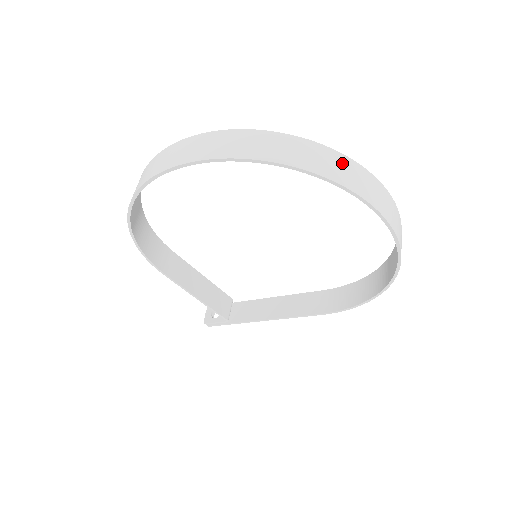
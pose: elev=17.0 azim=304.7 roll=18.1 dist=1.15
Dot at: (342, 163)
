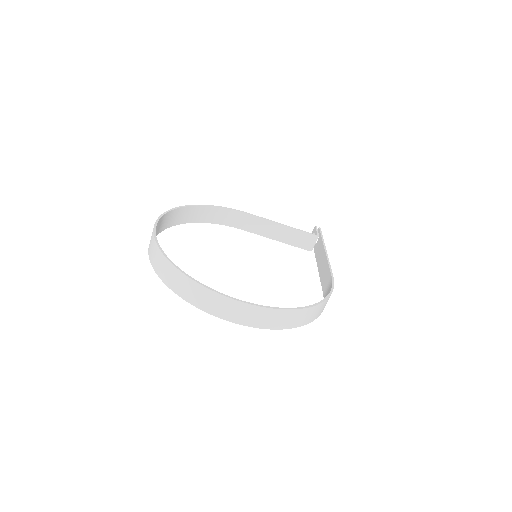
Dot at: (188, 285)
